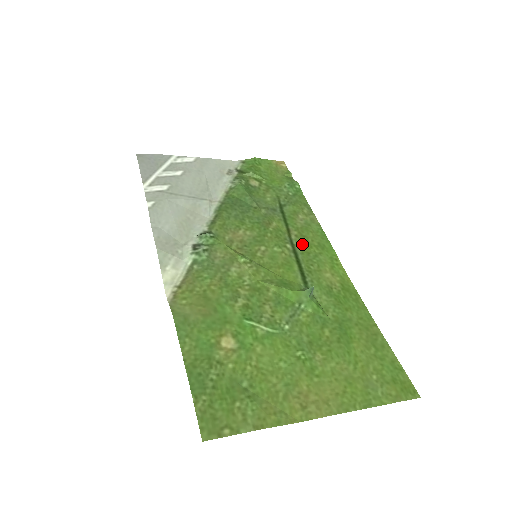
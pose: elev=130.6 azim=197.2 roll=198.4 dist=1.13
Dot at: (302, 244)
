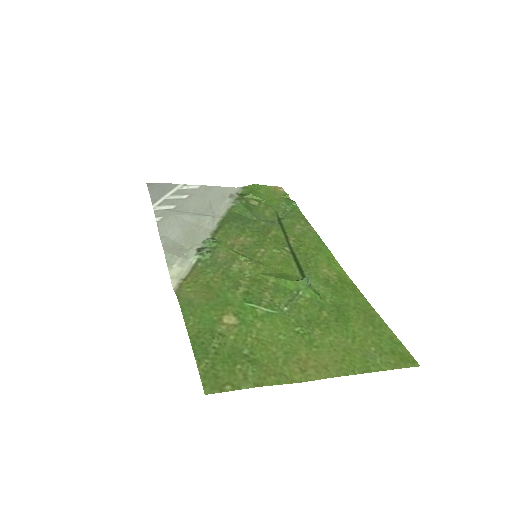
Dot at: (300, 247)
